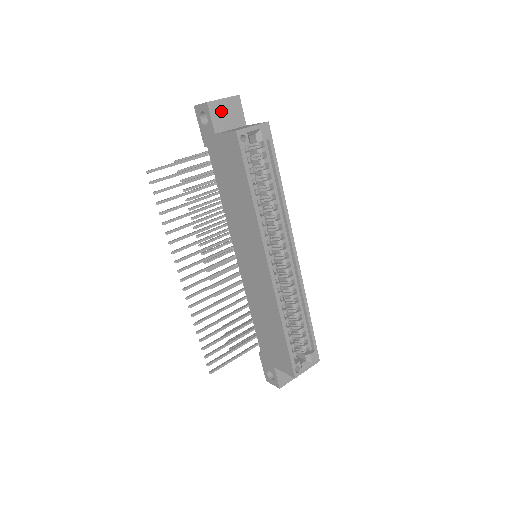
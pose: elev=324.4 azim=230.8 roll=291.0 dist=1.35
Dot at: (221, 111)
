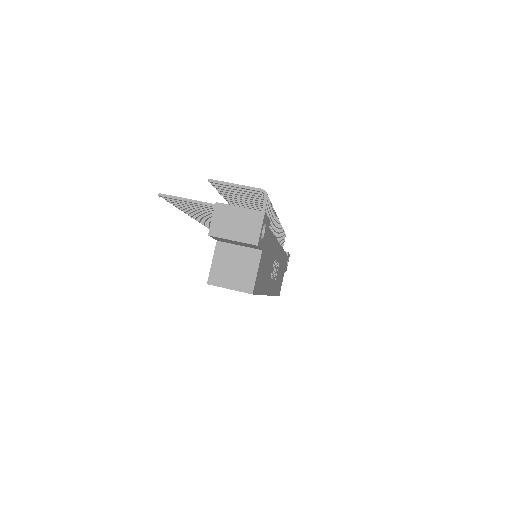
Dot at: (228, 240)
